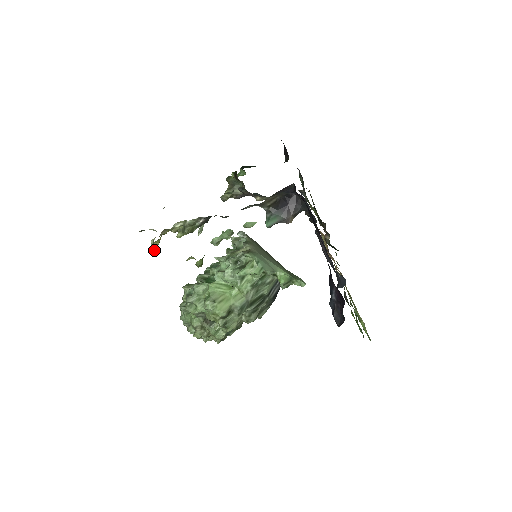
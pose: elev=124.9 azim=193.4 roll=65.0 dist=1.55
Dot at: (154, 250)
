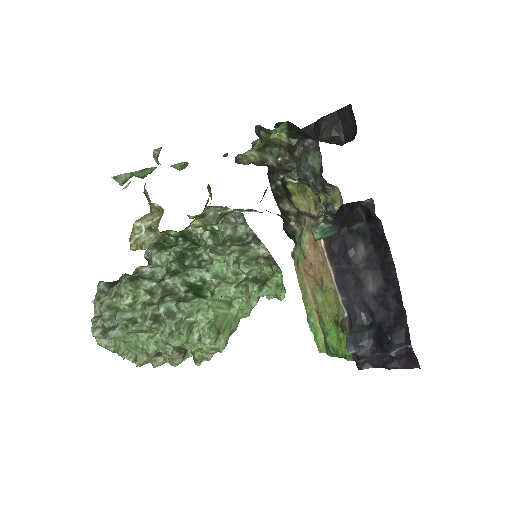
Dot at: (142, 242)
